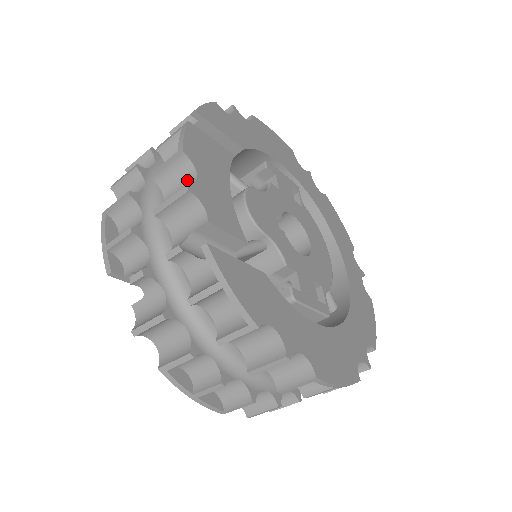
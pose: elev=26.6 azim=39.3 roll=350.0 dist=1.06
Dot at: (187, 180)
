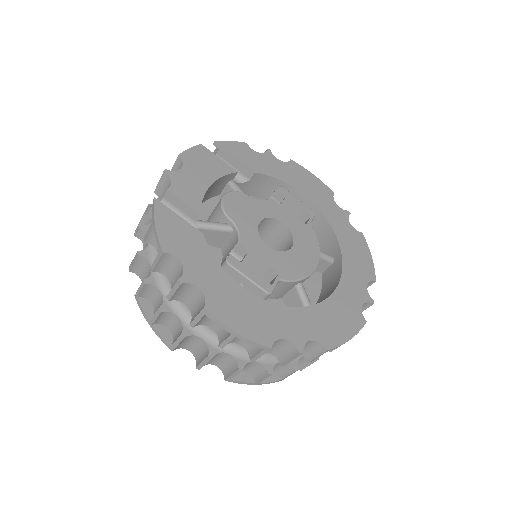
Dot at: occluded
